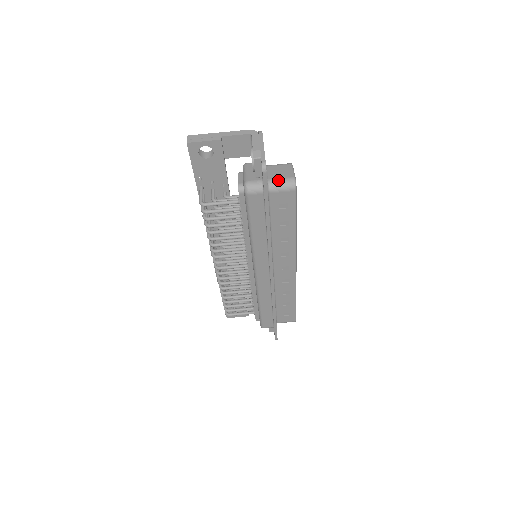
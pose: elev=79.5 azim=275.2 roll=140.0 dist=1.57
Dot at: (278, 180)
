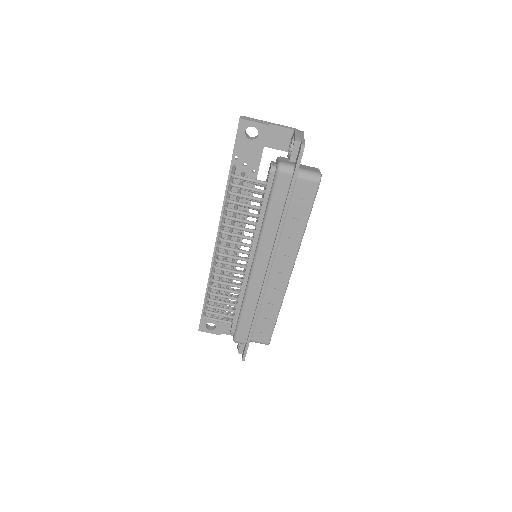
Dot at: (307, 170)
